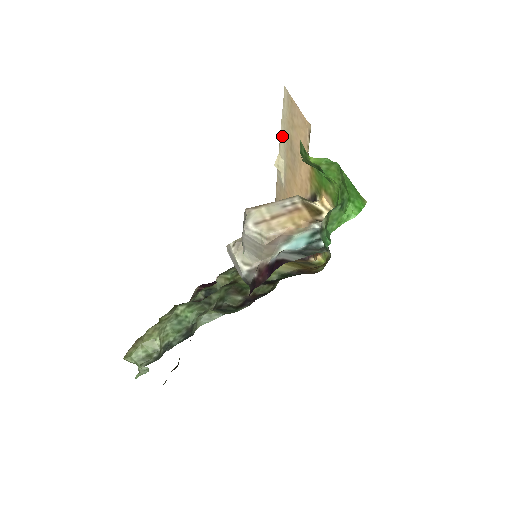
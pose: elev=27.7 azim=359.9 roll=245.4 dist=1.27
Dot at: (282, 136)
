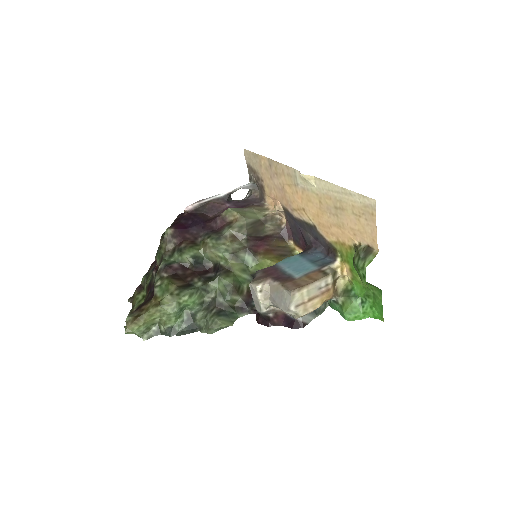
Dot at: (333, 188)
